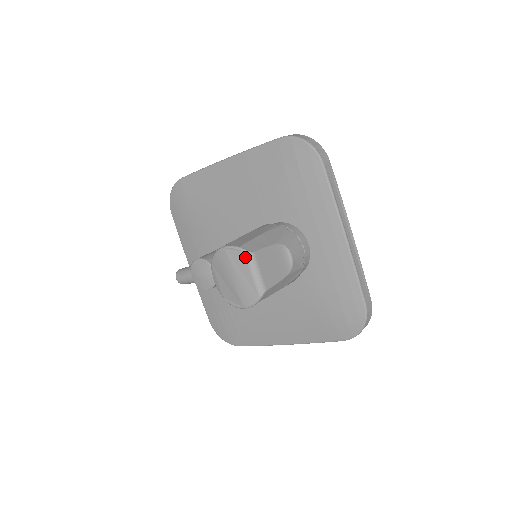
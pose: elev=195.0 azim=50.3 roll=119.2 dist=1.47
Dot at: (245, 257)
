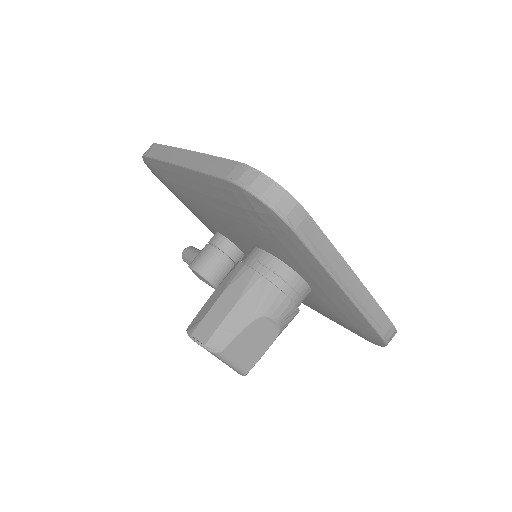
Dot at: occluded
